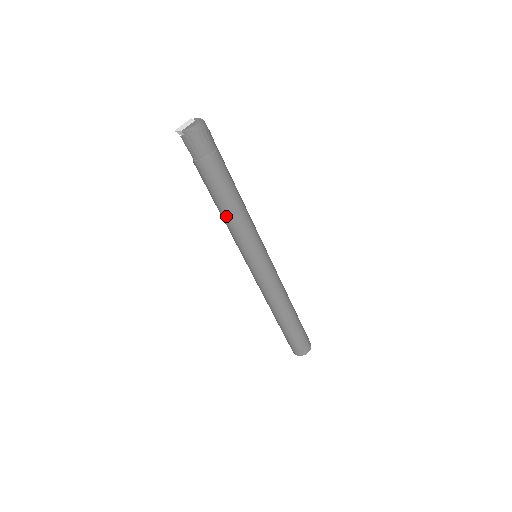
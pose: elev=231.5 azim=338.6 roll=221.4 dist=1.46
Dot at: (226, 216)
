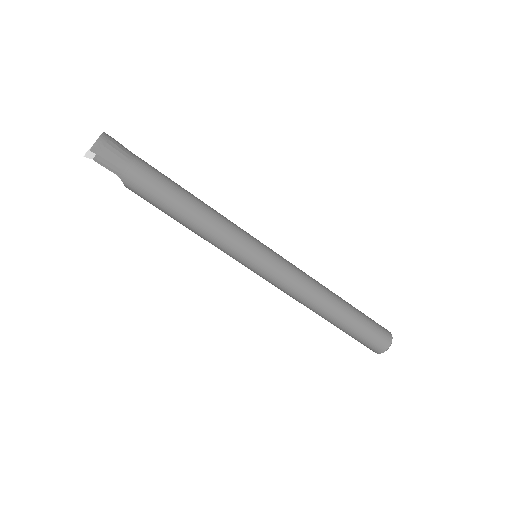
Dot at: (194, 221)
